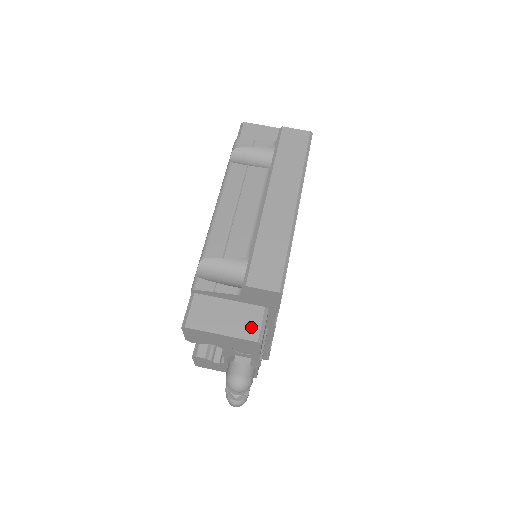
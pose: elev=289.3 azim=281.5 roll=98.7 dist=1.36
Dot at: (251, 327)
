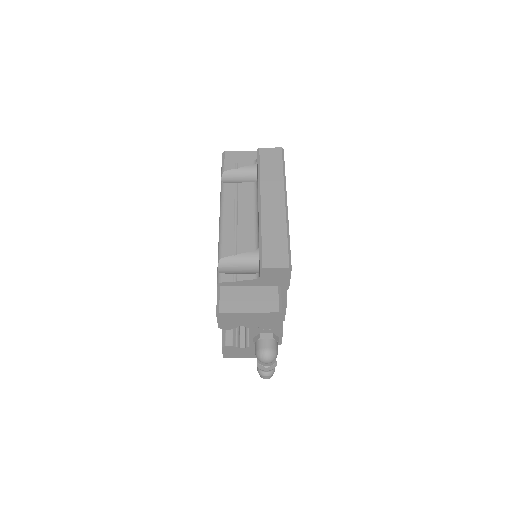
Dot at: (271, 302)
